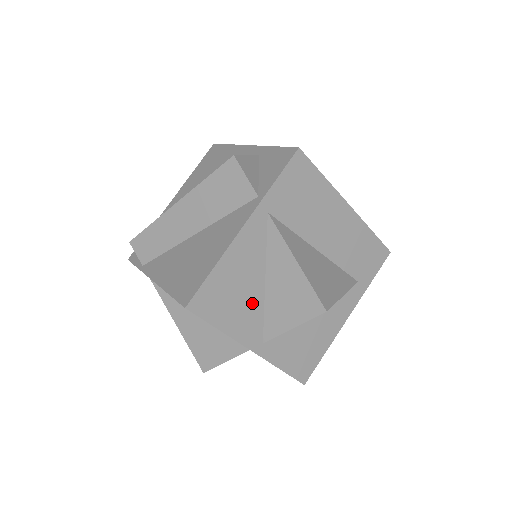
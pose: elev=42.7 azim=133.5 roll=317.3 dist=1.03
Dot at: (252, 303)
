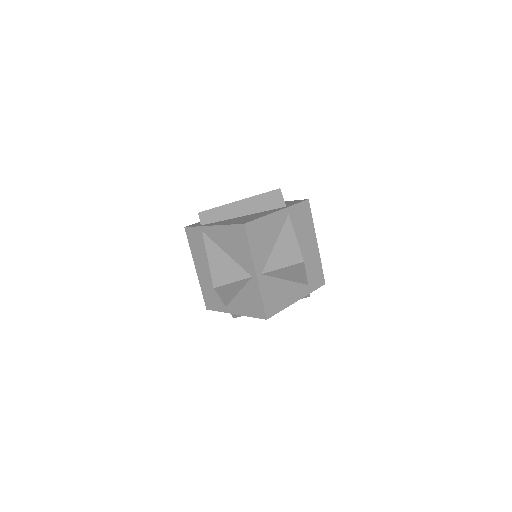
Dot at: (266, 249)
